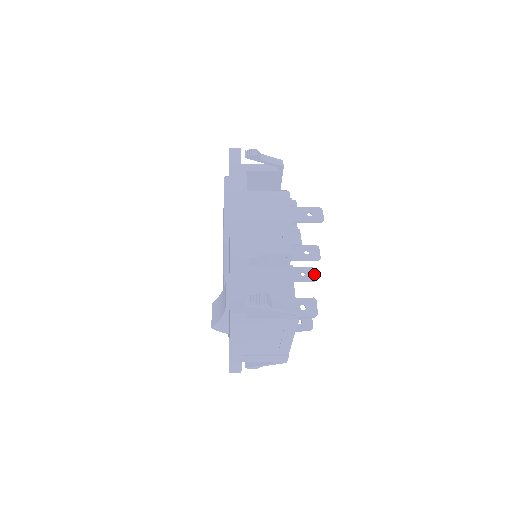
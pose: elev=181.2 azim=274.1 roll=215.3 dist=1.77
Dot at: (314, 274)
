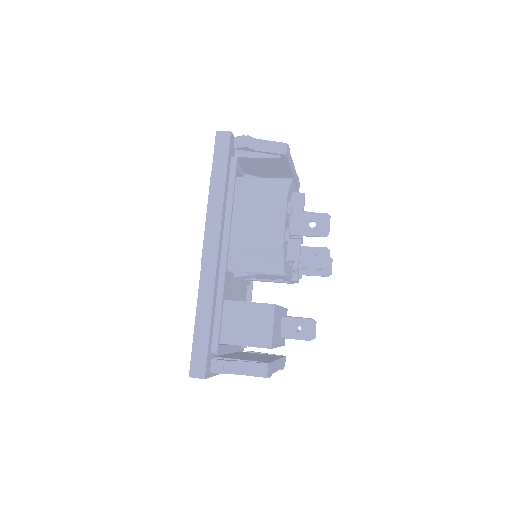
Dot at: (330, 267)
